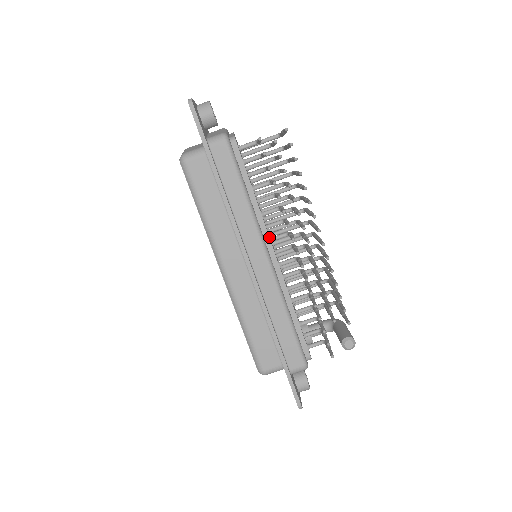
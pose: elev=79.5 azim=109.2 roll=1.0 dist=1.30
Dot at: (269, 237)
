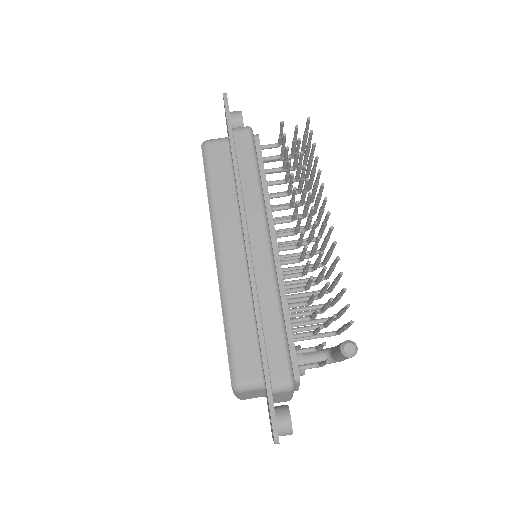
Dot at: (274, 227)
